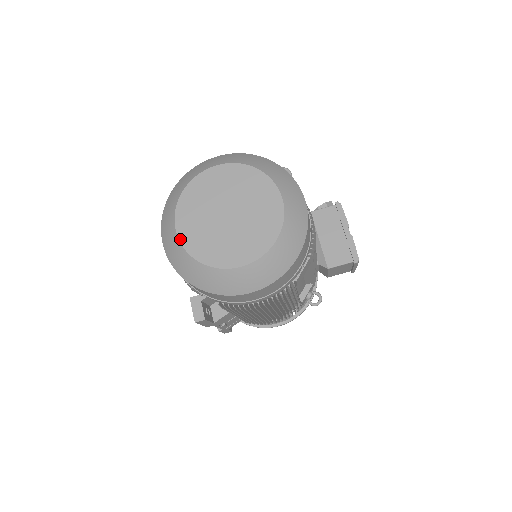
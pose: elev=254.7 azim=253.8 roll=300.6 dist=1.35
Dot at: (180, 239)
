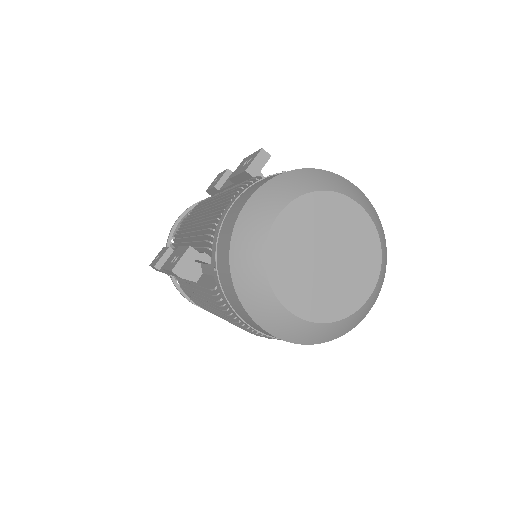
Dot at: (272, 229)
